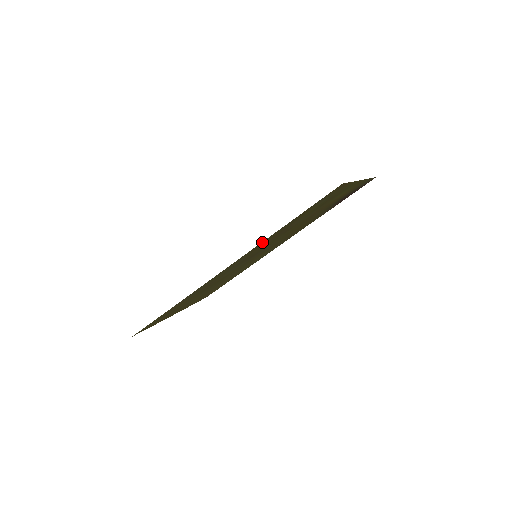
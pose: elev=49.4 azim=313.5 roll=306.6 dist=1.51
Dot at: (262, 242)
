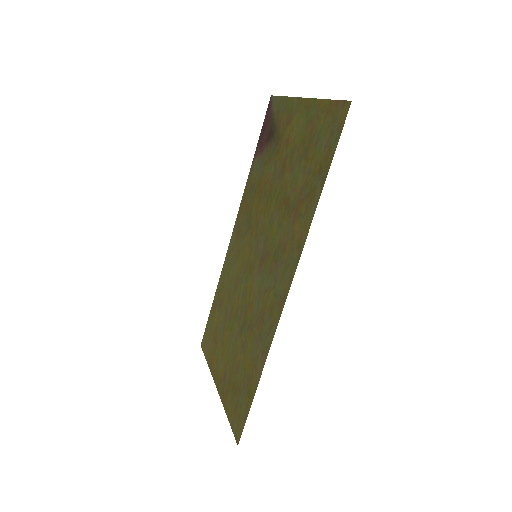
Dot at: (307, 227)
